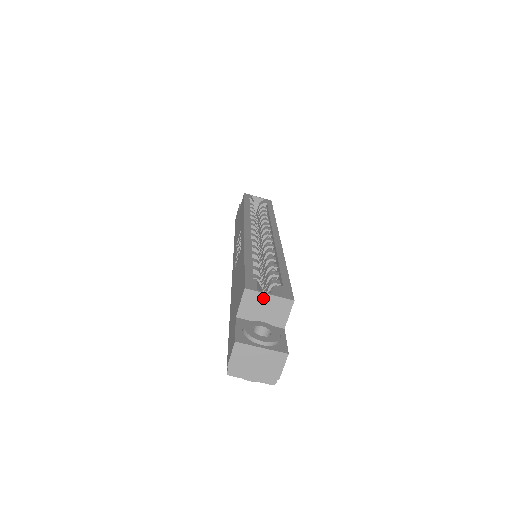
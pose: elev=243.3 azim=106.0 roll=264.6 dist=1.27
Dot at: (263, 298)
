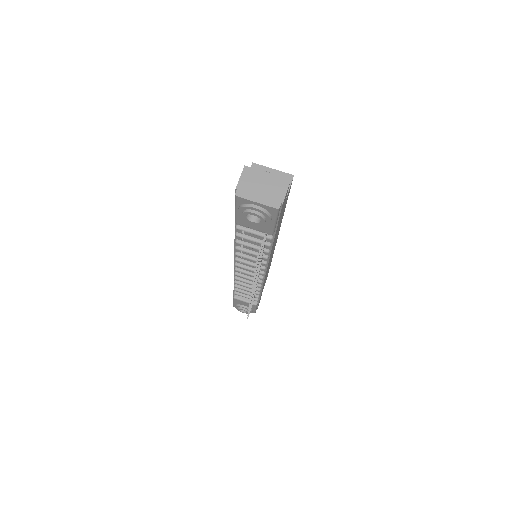
Dot at: (267, 171)
